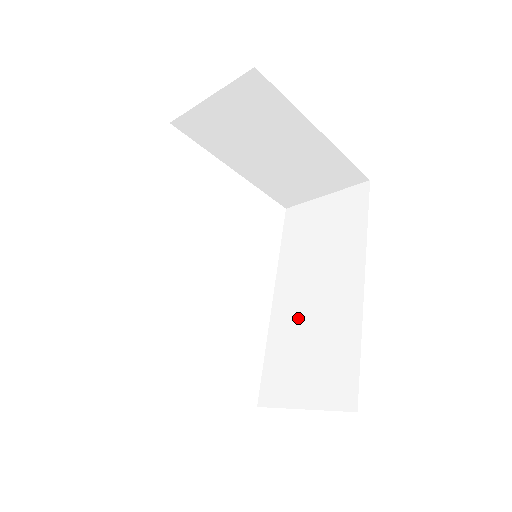
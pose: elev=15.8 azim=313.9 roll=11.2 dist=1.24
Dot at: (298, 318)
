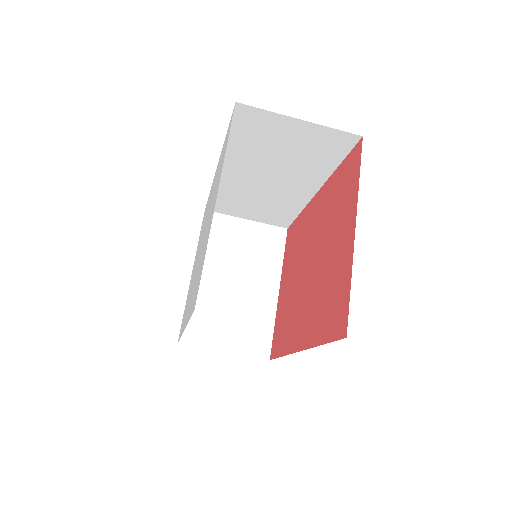
Dot at: occluded
